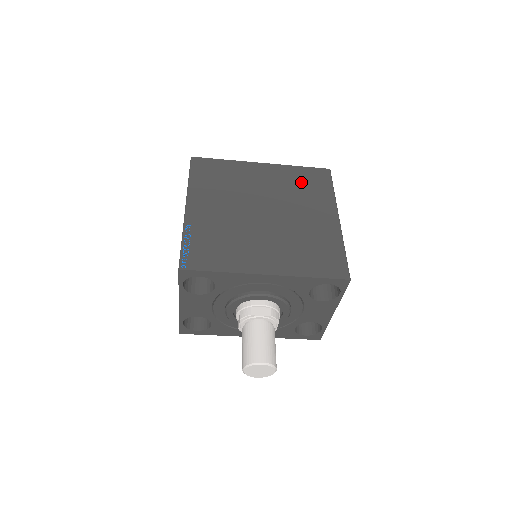
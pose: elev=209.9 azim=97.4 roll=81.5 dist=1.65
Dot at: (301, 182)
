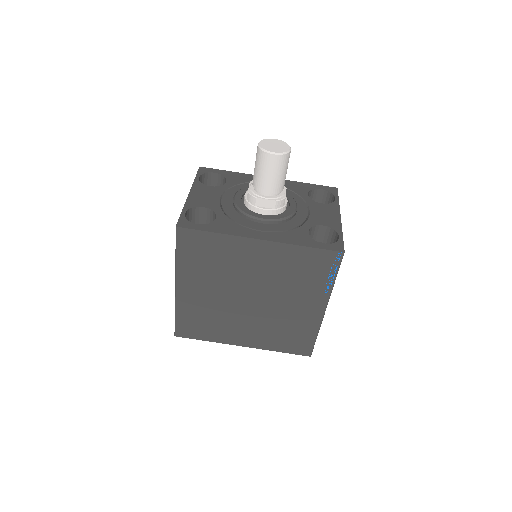
Dot at: occluded
